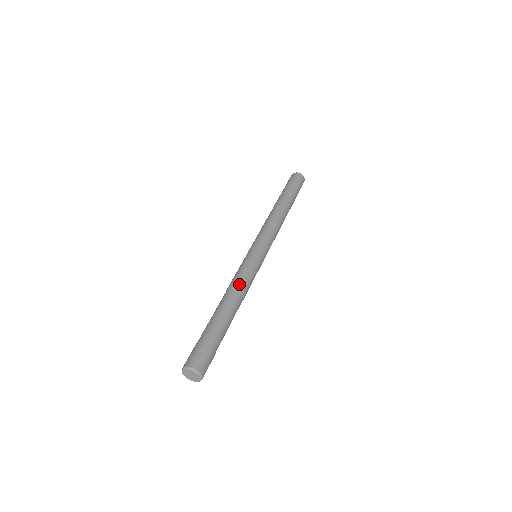
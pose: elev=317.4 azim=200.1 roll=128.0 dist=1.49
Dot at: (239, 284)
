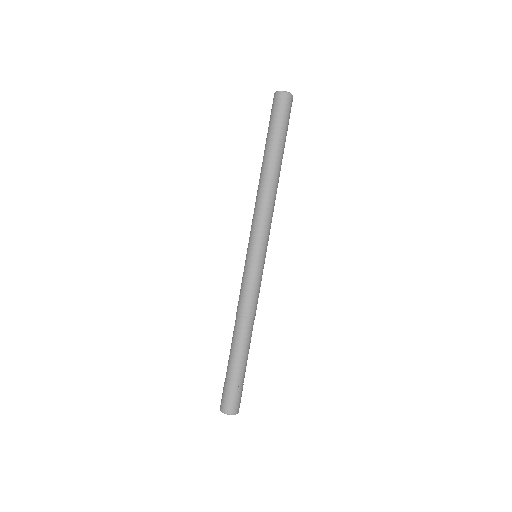
Dot at: (254, 311)
